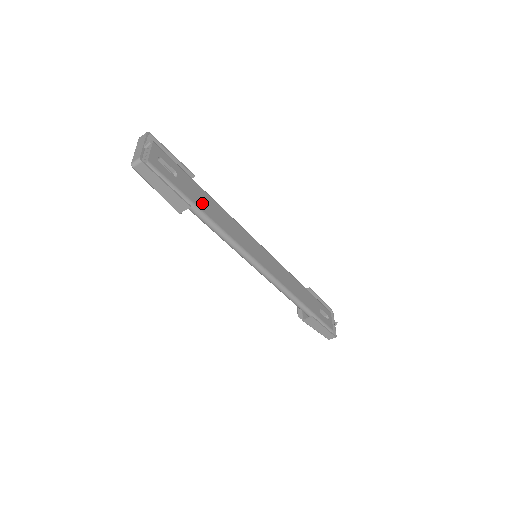
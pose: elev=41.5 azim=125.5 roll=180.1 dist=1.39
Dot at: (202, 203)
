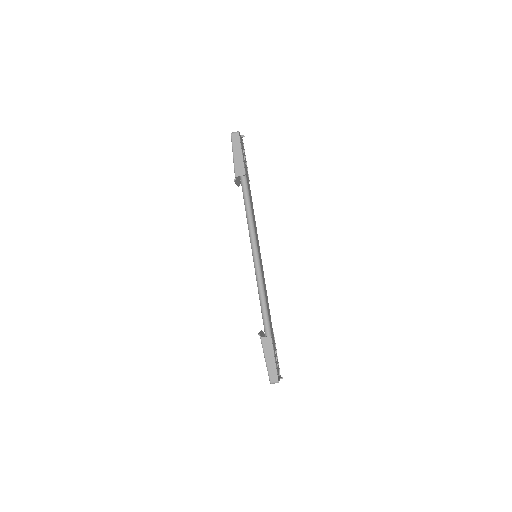
Dot at: occluded
